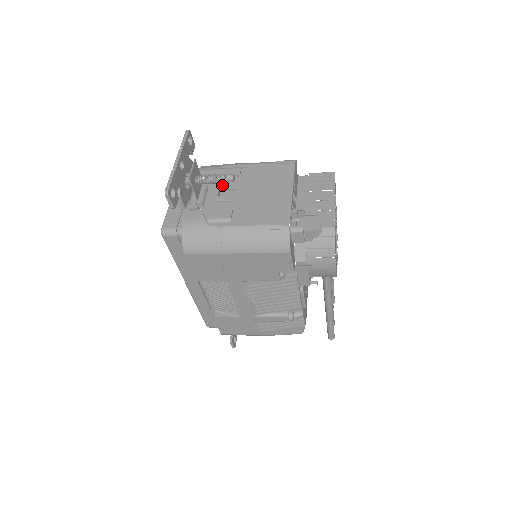
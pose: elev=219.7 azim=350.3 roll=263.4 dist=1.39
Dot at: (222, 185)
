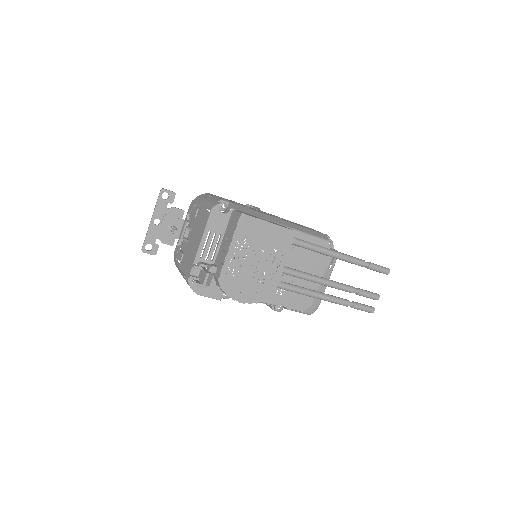
Dot at: (187, 226)
